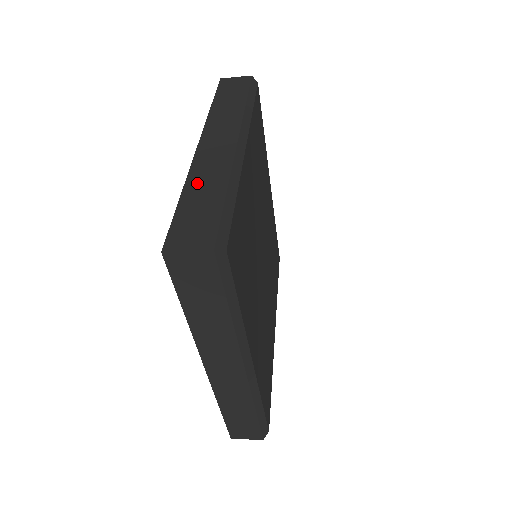
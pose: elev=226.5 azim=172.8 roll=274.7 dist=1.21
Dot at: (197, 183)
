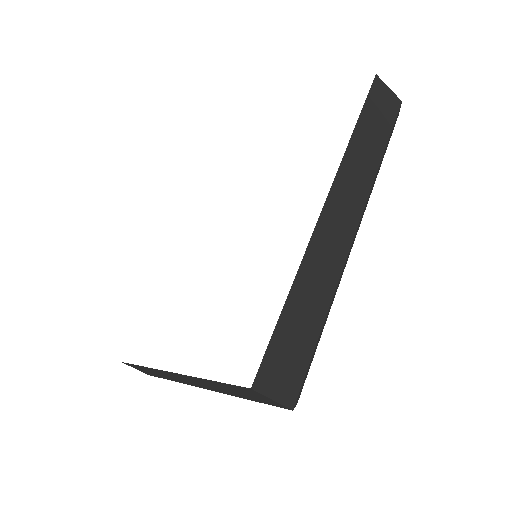
Dot at: (305, 286)
